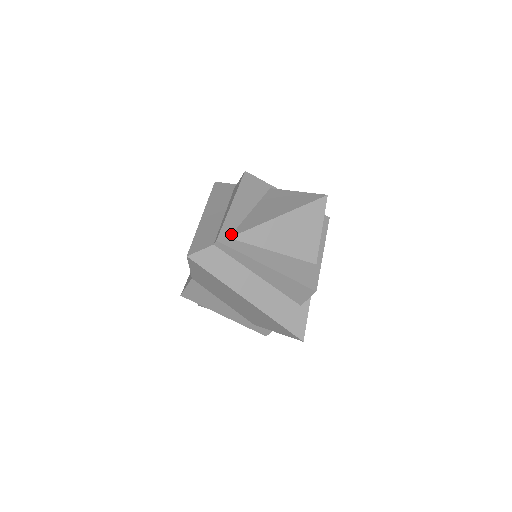
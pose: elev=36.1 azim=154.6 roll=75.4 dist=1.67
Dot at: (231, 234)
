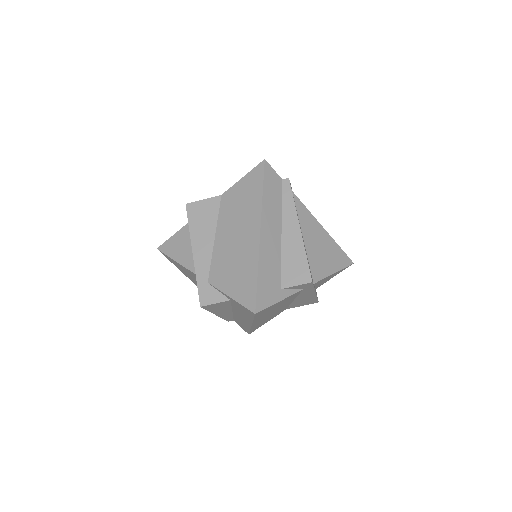
Dot at: (293, 194)
